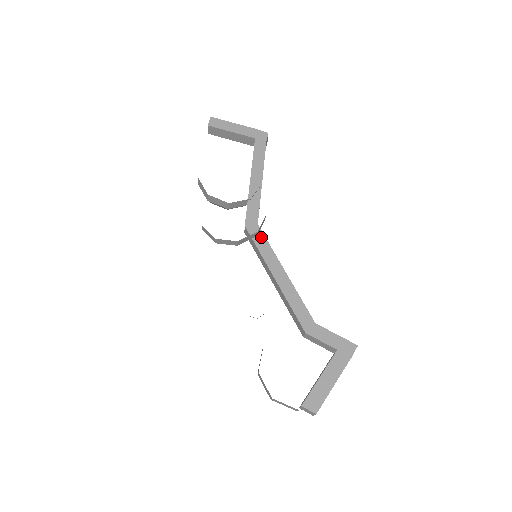
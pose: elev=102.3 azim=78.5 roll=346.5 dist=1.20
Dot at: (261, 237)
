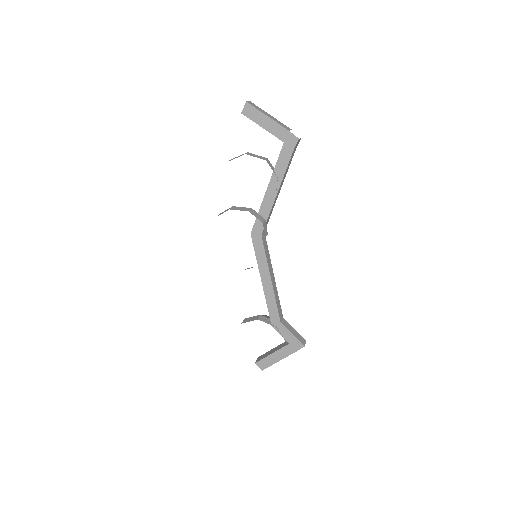
Dot at: (261, 247)
